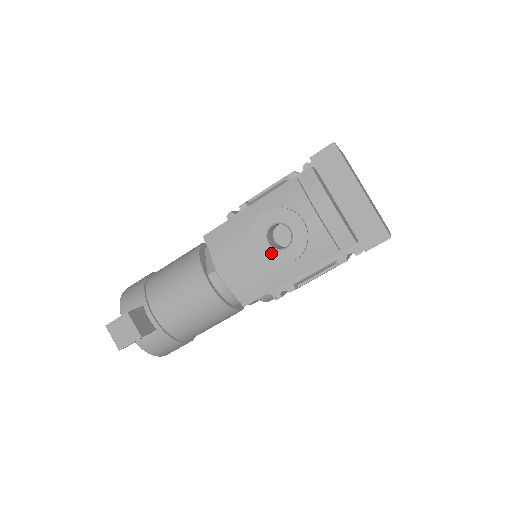
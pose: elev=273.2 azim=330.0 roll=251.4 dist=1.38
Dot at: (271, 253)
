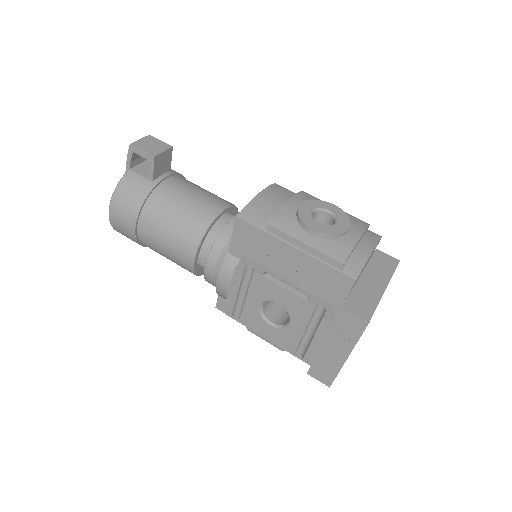
Dot at: (307, 214)
